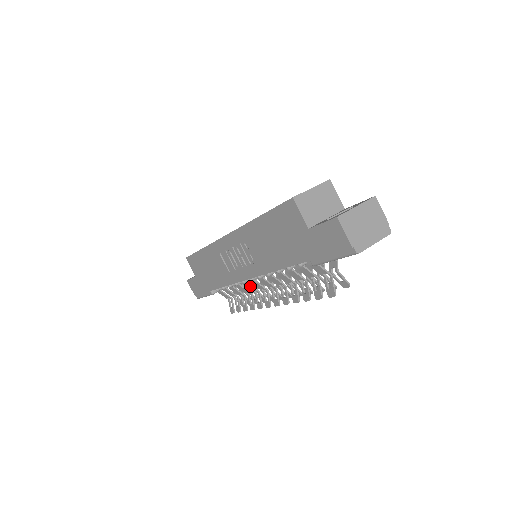
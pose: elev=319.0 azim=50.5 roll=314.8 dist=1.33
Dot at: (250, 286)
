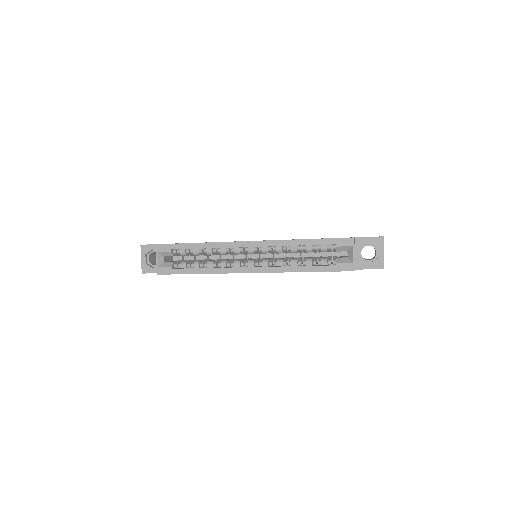
Dot at: occluded
